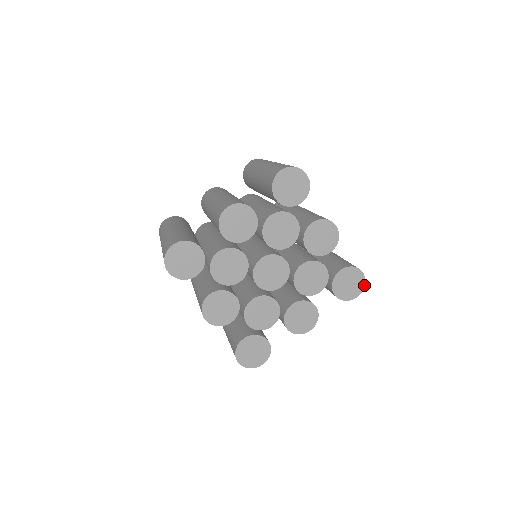
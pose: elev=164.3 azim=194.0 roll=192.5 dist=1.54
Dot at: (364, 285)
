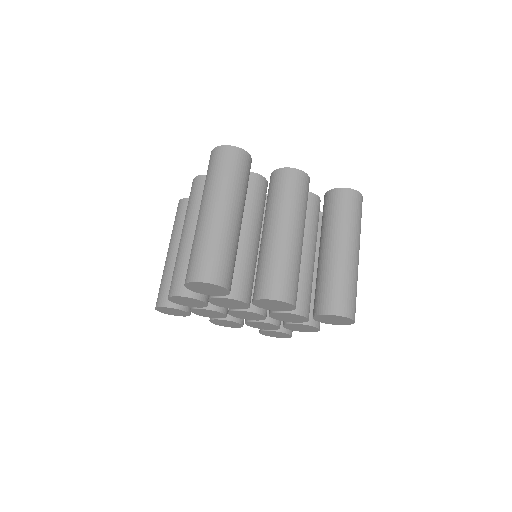
Dot at: (353, 321)
